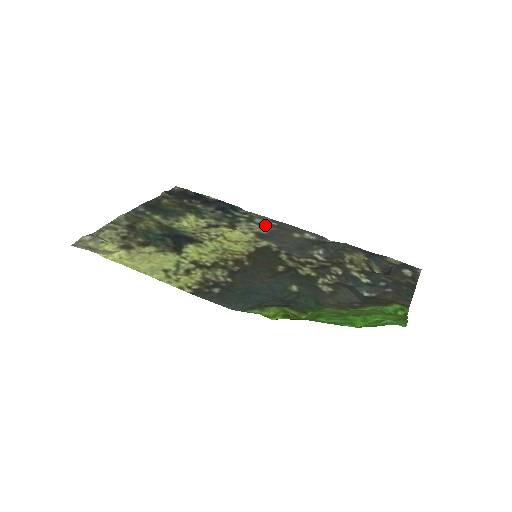
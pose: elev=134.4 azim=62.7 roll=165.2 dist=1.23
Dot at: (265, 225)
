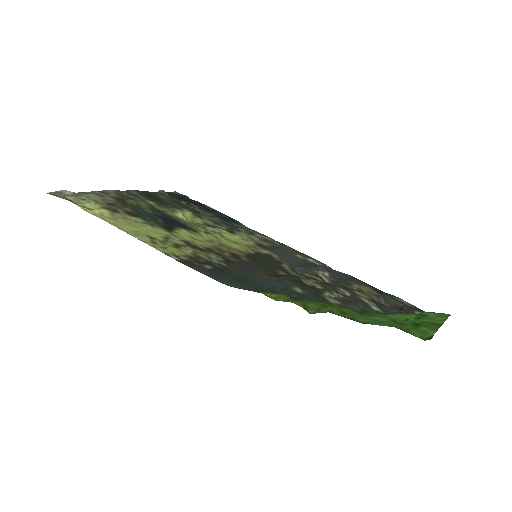
Dot at: (266, 241)
